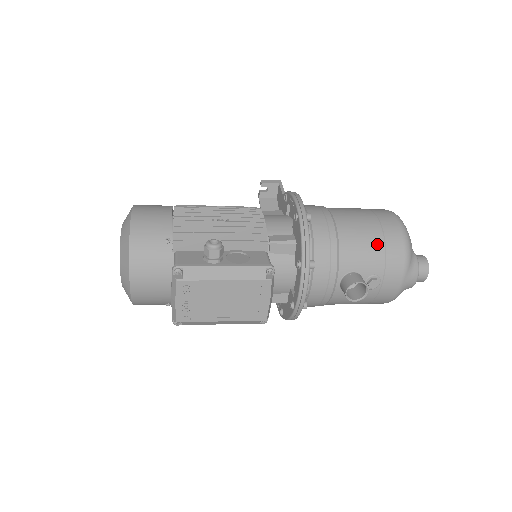
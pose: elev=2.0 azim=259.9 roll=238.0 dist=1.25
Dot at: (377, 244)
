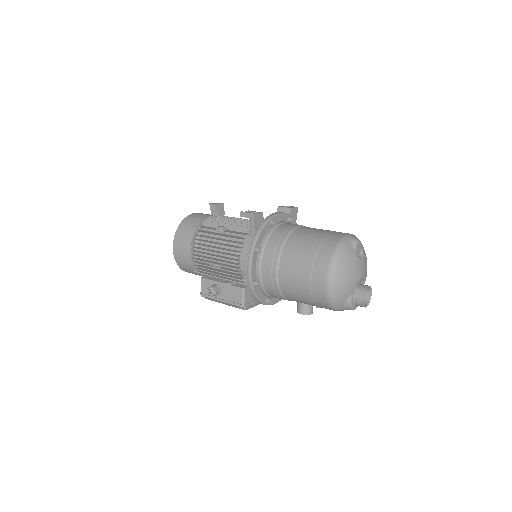
Dot at: (309, 302)
